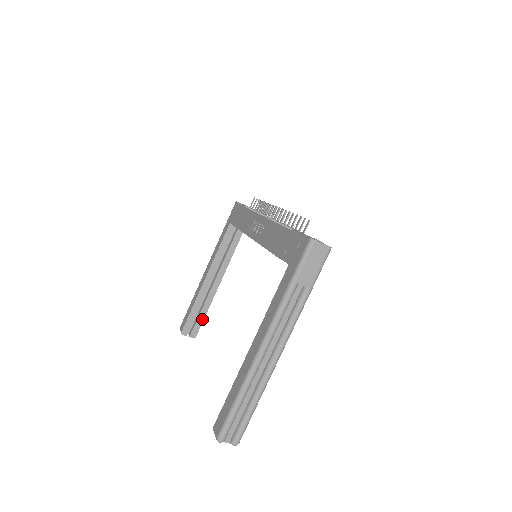
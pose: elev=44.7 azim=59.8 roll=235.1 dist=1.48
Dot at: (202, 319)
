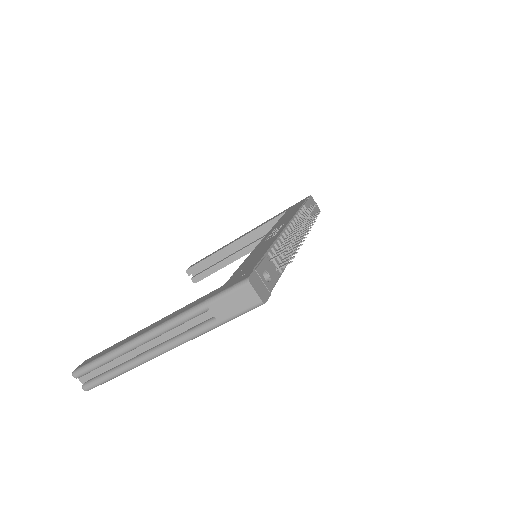
Dot at: (210, 273)
